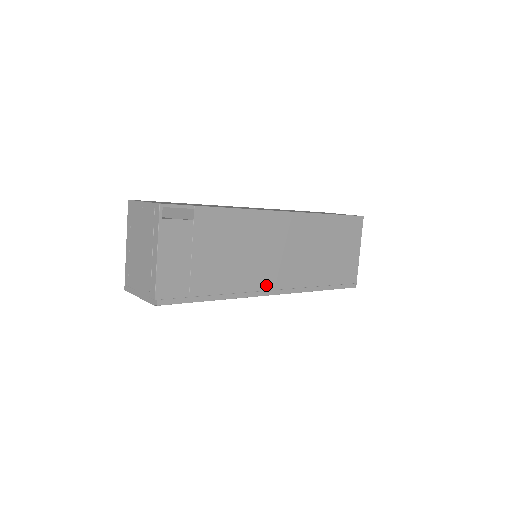
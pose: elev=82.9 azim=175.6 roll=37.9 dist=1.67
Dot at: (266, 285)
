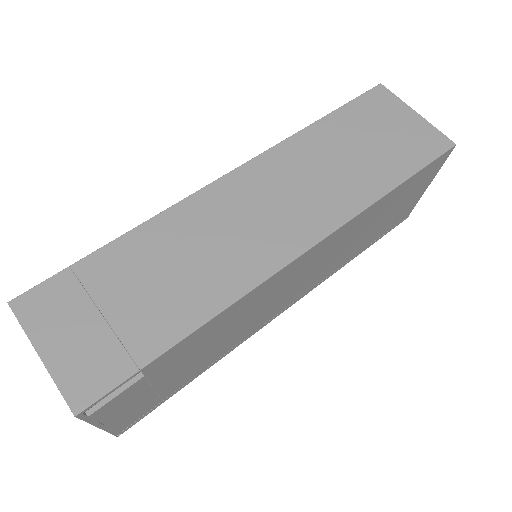
Dot at: (272, 315)
